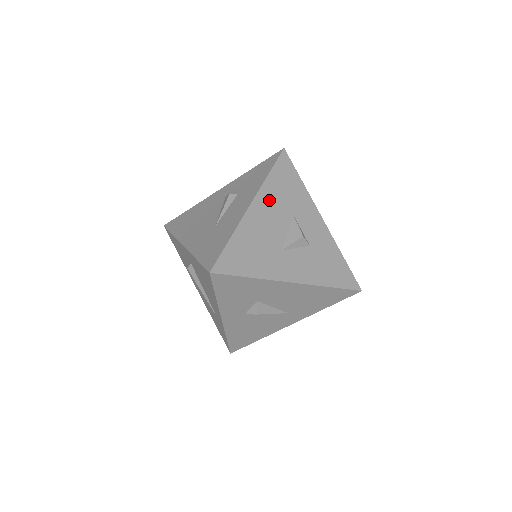
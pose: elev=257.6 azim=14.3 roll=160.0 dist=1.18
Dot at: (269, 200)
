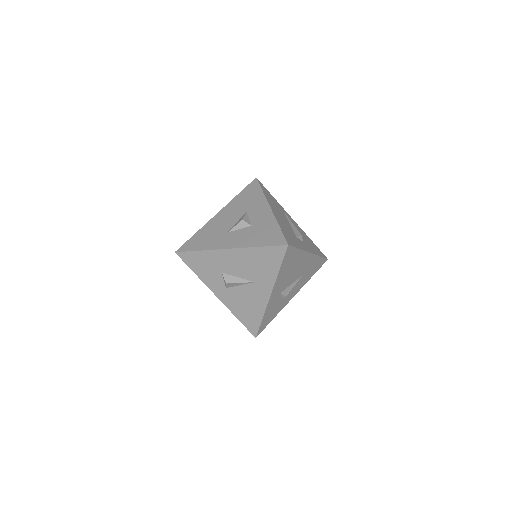
Dot at: (231, 208)
